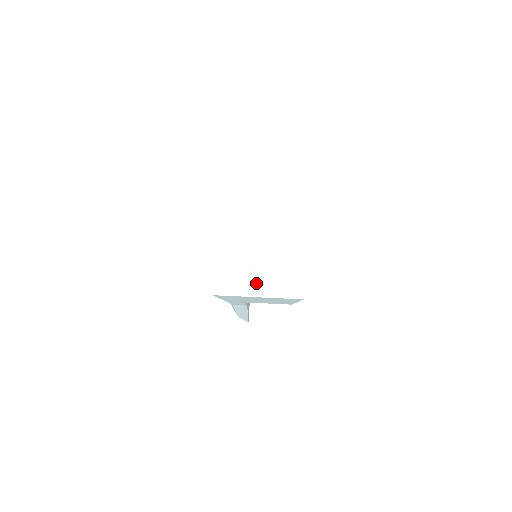
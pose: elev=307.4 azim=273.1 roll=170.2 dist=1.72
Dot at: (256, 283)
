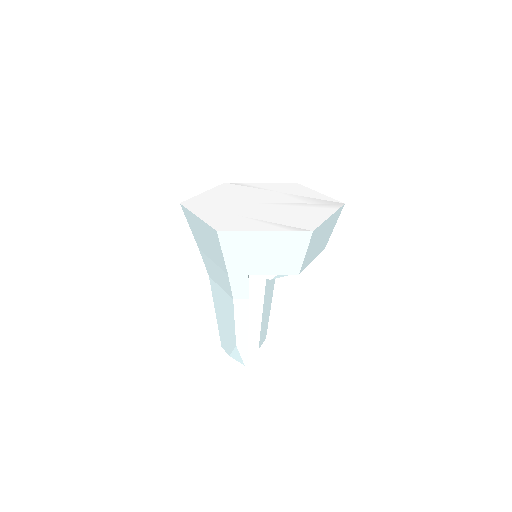
Dot at: (262, 225)
